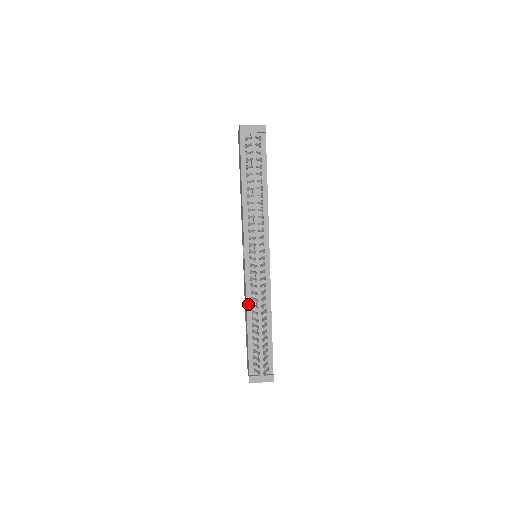
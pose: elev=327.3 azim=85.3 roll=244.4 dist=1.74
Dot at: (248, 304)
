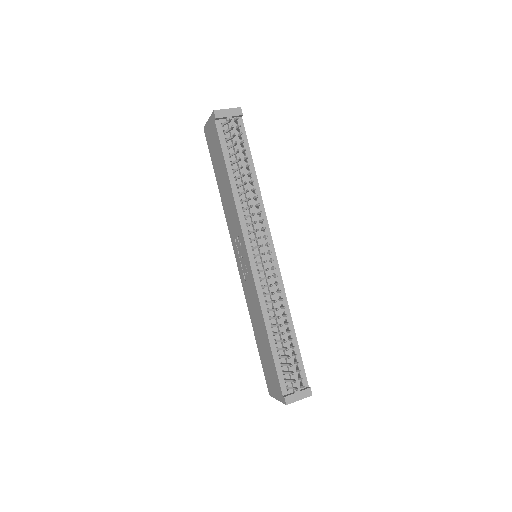
Dot at: (263, 310)
